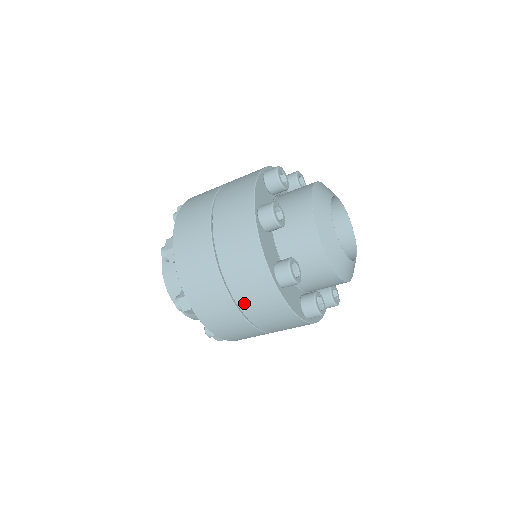
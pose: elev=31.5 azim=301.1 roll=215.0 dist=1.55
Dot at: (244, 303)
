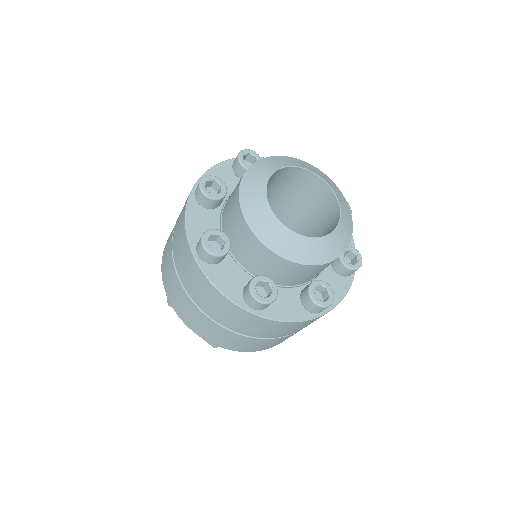
Dot at: (188, 286)
